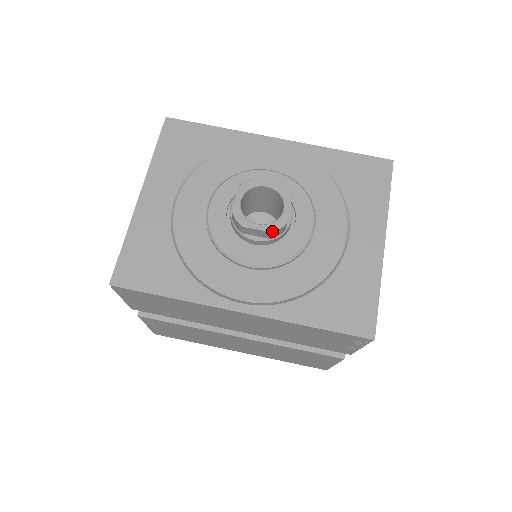
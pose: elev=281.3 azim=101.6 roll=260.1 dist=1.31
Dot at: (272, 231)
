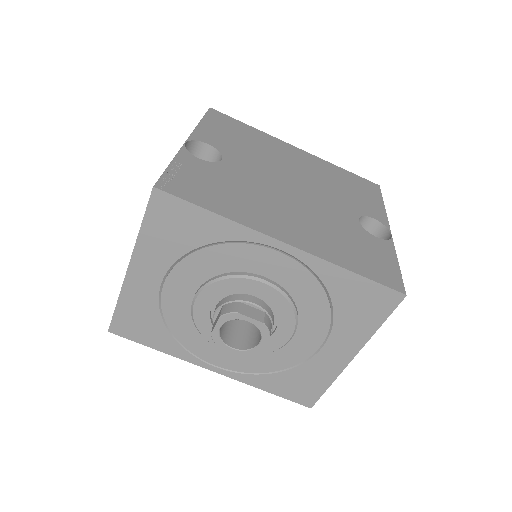
Dot at: occluded
